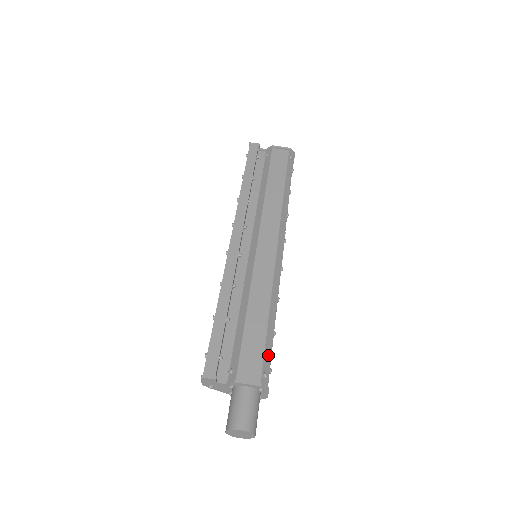
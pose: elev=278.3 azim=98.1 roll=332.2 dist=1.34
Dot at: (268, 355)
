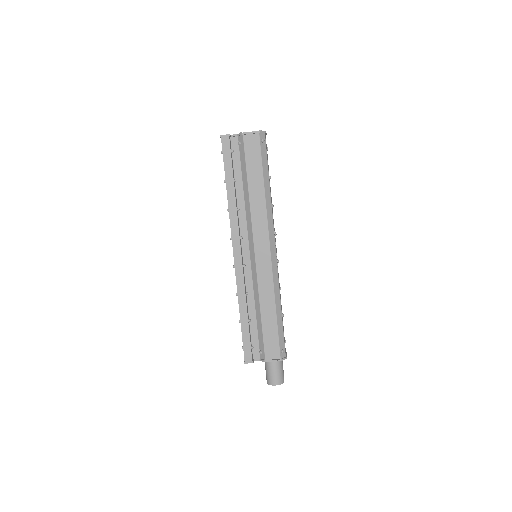
Dot at: (281, 337)
